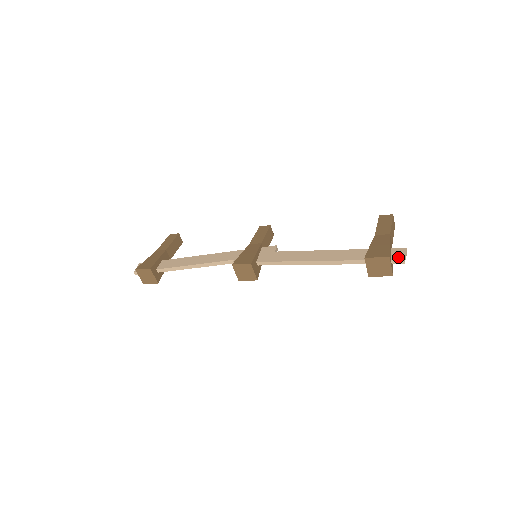
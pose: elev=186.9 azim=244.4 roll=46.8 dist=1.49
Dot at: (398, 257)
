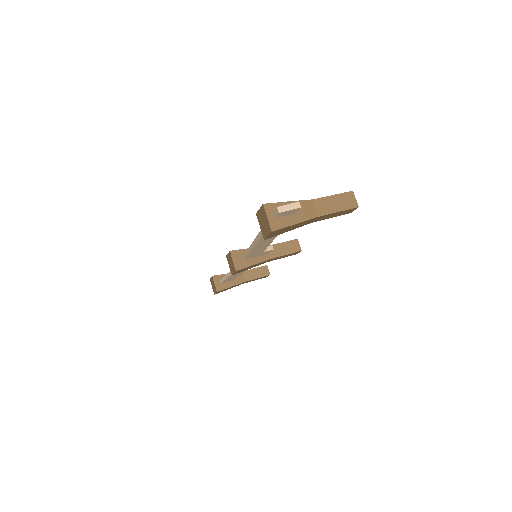
Dot at: (279, 208)
